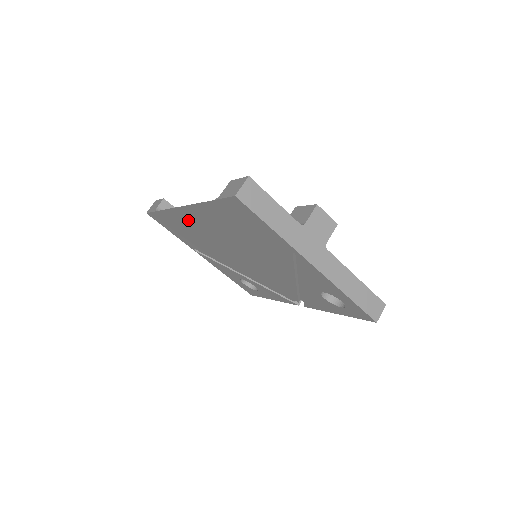
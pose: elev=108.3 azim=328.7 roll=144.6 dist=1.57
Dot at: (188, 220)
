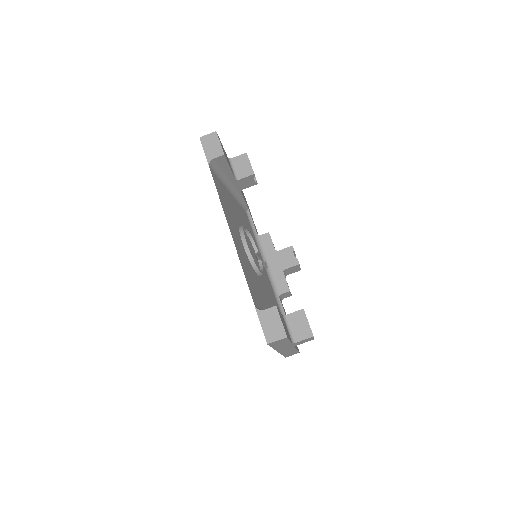
Dot at: occluded
